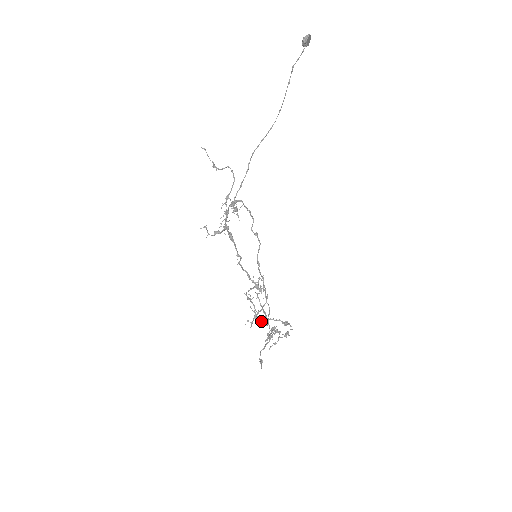
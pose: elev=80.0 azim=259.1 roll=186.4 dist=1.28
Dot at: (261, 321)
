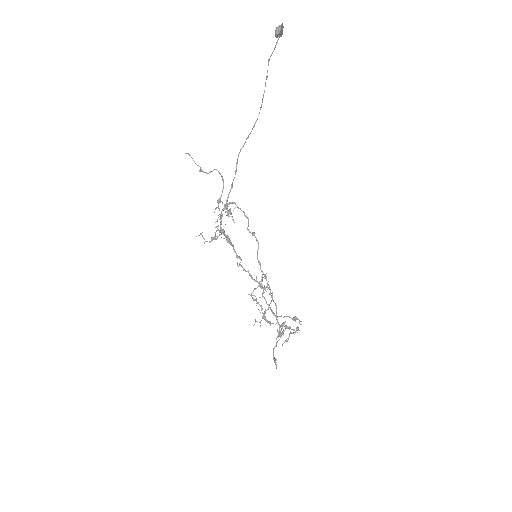
Dot at: (270, 321)
